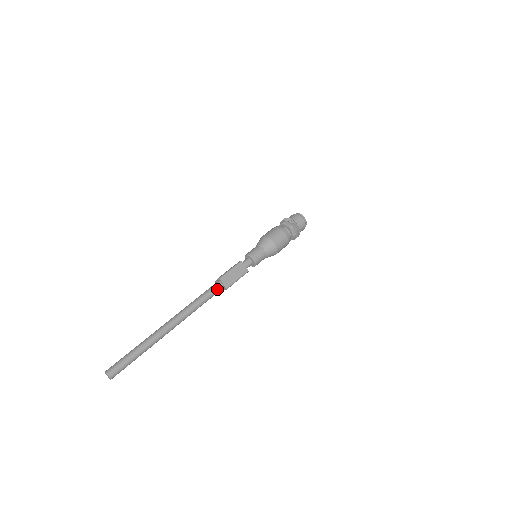
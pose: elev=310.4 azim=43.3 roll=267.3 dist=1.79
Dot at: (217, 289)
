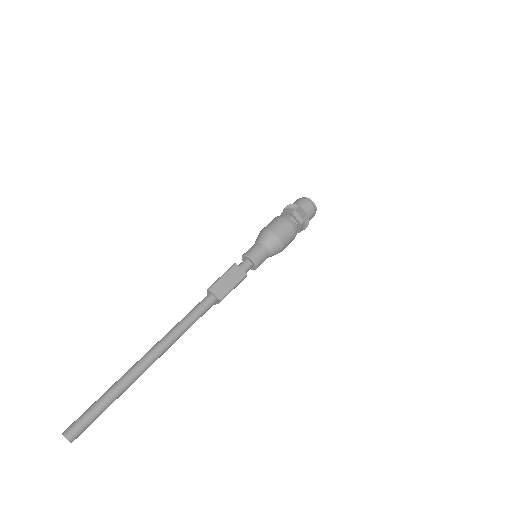
Dot at: (207, 302)
